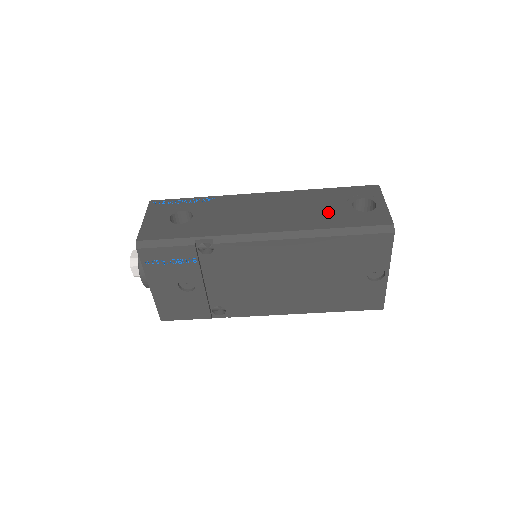
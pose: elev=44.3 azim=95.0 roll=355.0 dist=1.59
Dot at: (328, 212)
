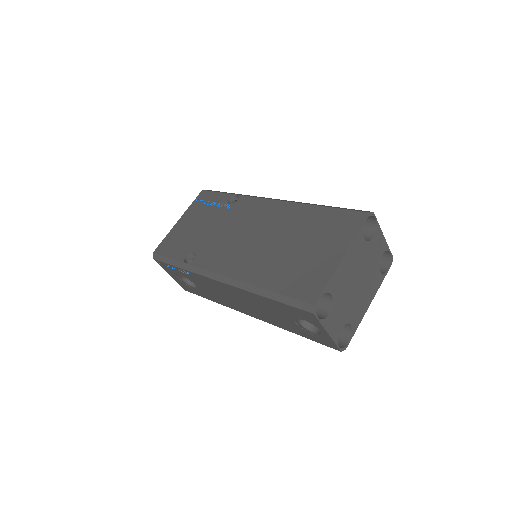
Dot at: (283, 321)
